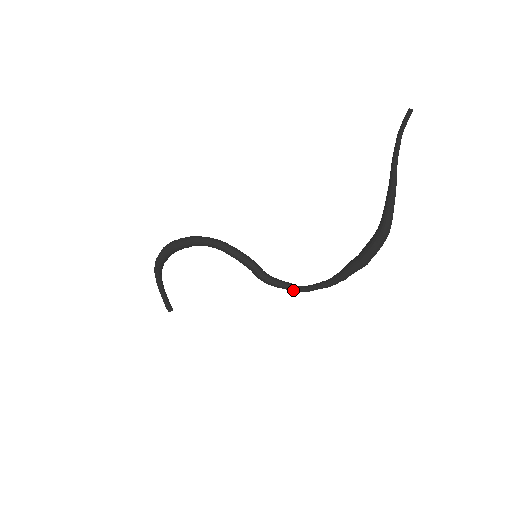
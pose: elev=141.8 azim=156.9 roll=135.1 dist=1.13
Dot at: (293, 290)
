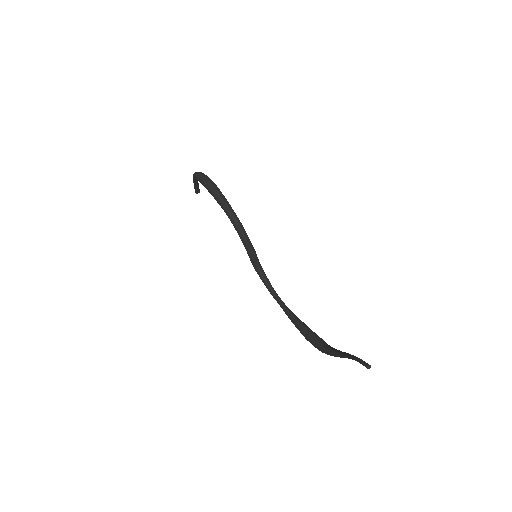
Dot at: (267, 288)
